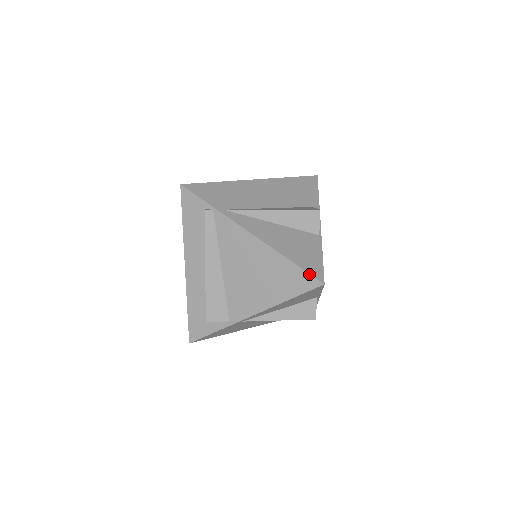
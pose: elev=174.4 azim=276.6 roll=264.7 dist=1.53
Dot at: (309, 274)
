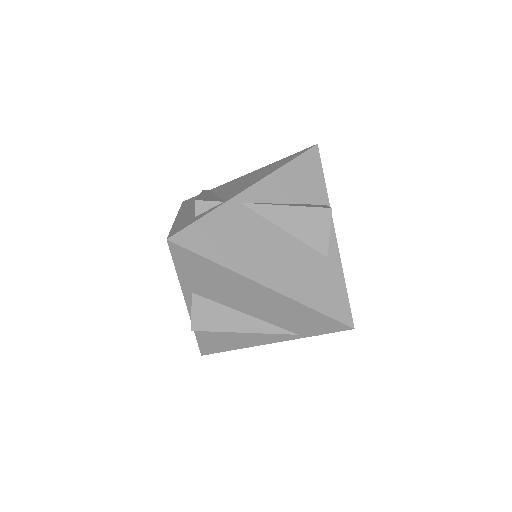
Dot at: occluded
